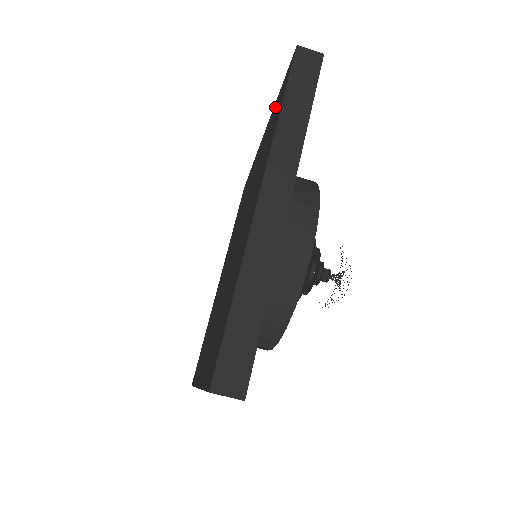
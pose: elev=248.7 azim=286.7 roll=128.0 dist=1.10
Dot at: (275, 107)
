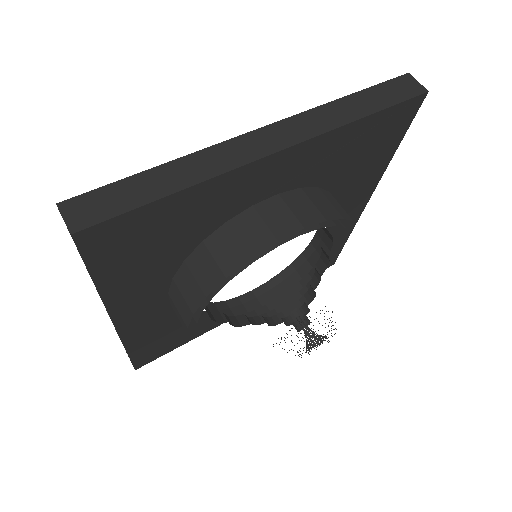
Dot at: occluded
